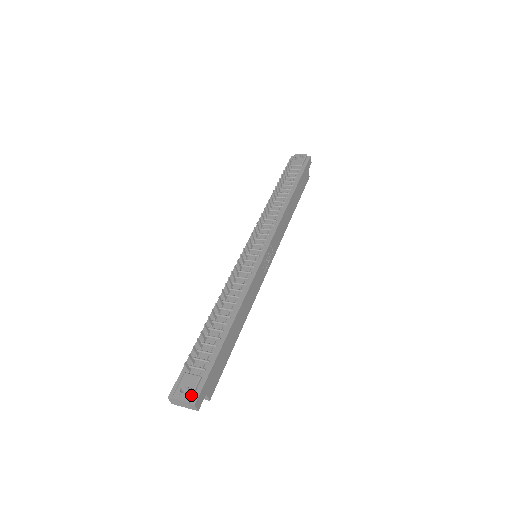
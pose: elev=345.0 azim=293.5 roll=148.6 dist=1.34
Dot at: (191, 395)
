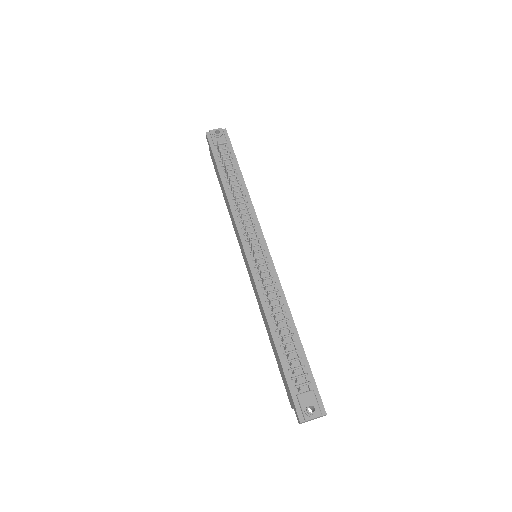
Dot at: (319, 409)
